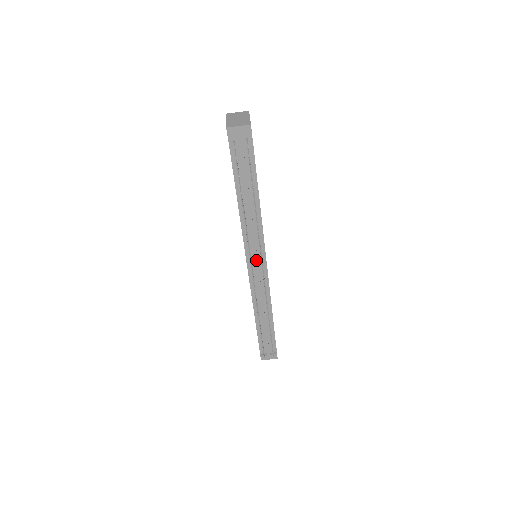
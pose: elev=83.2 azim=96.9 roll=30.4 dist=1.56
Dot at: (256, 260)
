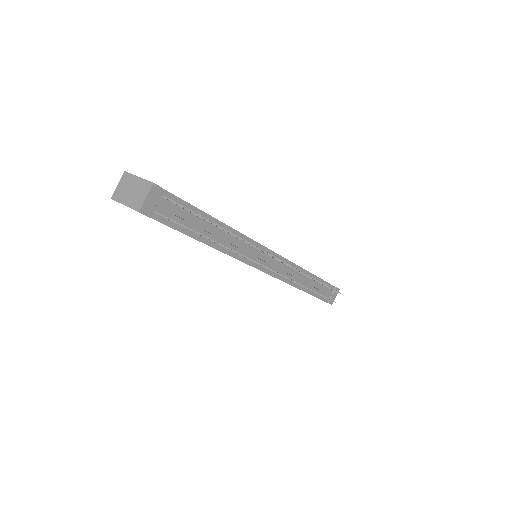
Dot at: (265, 260)
